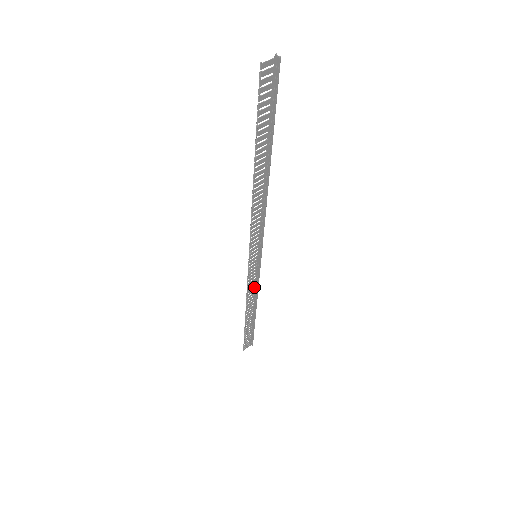
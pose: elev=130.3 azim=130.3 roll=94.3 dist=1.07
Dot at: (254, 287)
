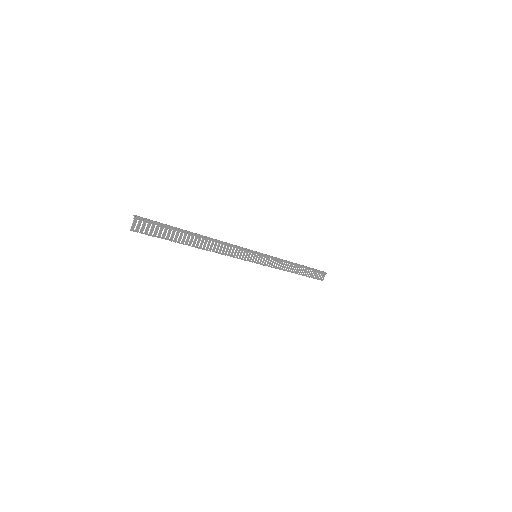
Dot at: (279, 262)
